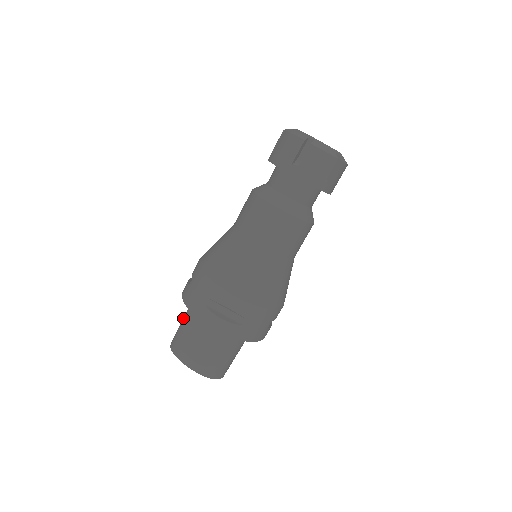
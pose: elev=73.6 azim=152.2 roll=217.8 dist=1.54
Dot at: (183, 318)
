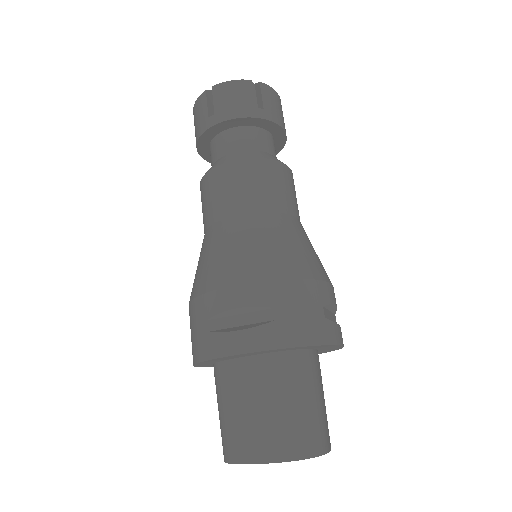
Dot at: (217, 402)
